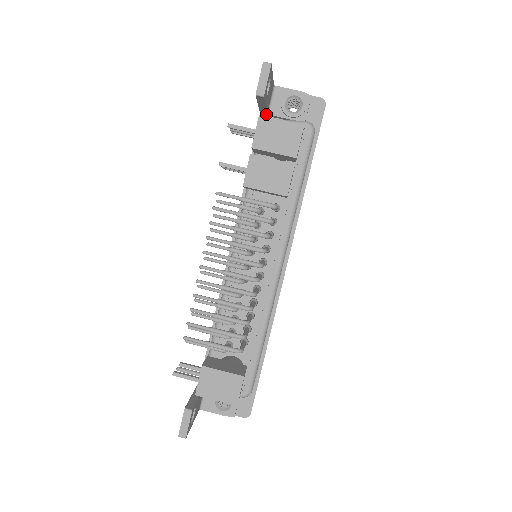
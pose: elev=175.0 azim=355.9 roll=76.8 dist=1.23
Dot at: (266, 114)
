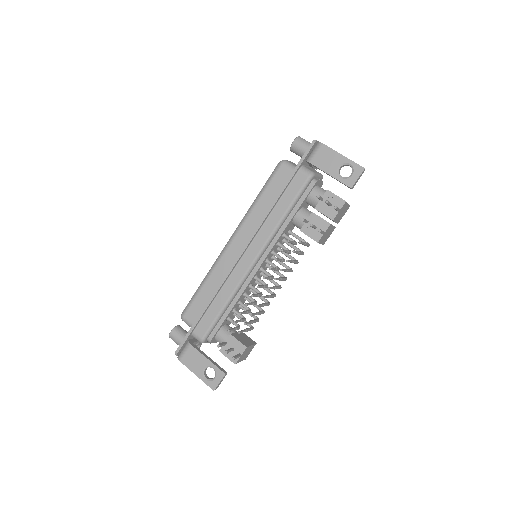
Dot at: (309, 163)
